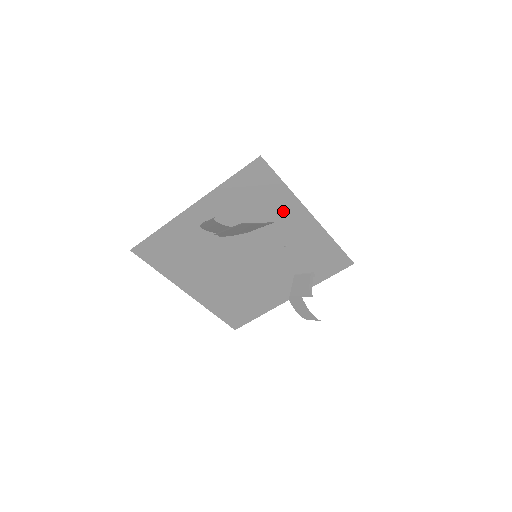
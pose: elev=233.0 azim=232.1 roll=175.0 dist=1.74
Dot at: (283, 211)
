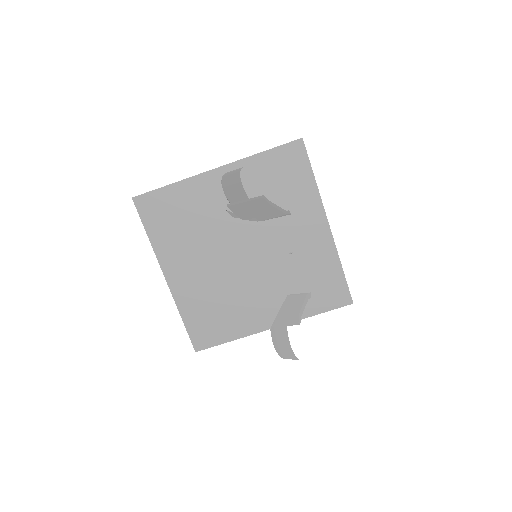
Dot at: (302, 209)
